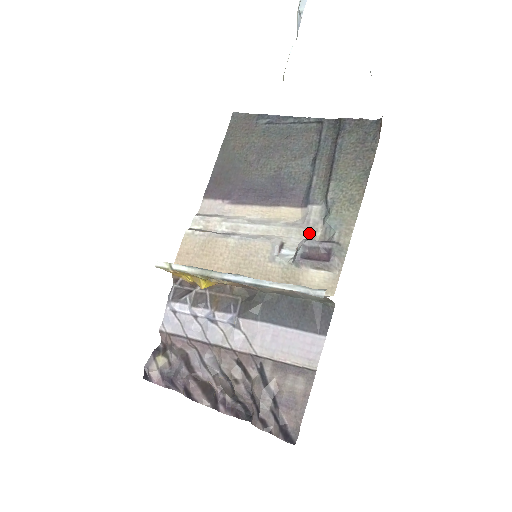
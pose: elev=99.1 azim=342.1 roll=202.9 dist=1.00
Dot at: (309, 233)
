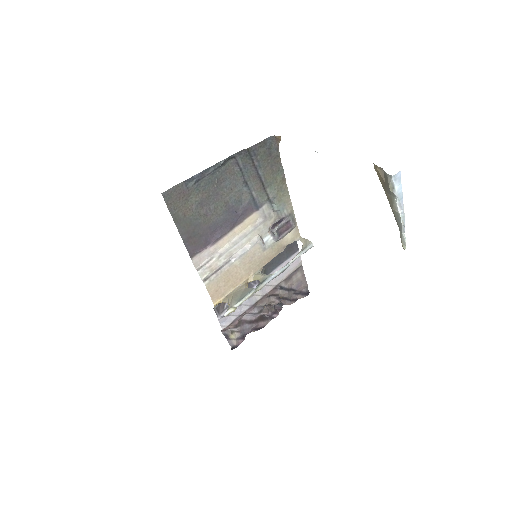
Dot at: (270, 221)
